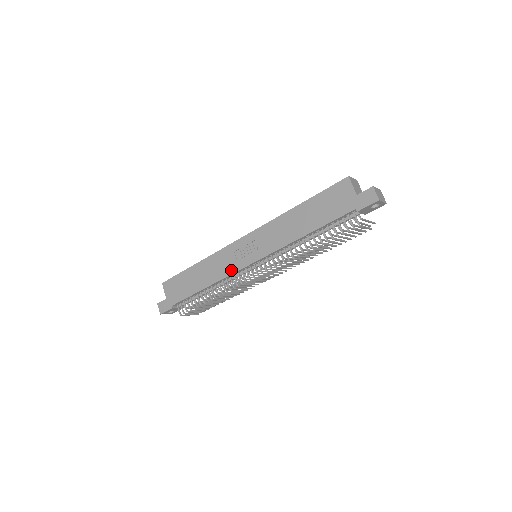
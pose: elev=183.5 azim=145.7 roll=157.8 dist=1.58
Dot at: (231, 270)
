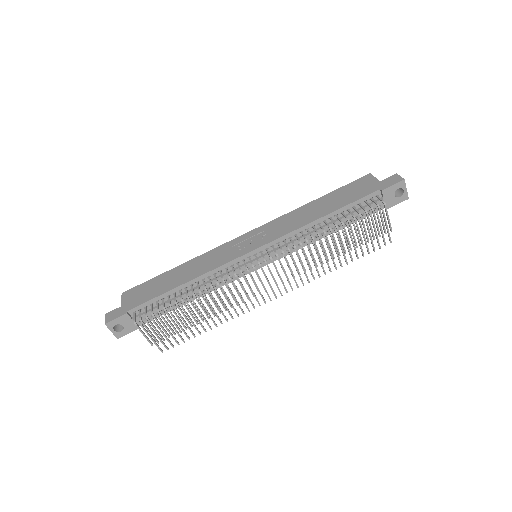
Dot at: (224, 261)
